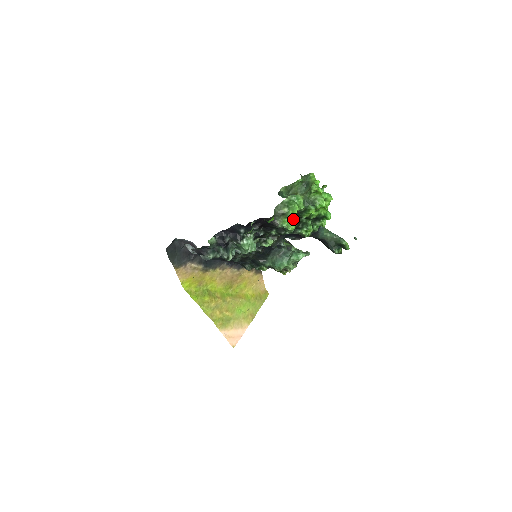
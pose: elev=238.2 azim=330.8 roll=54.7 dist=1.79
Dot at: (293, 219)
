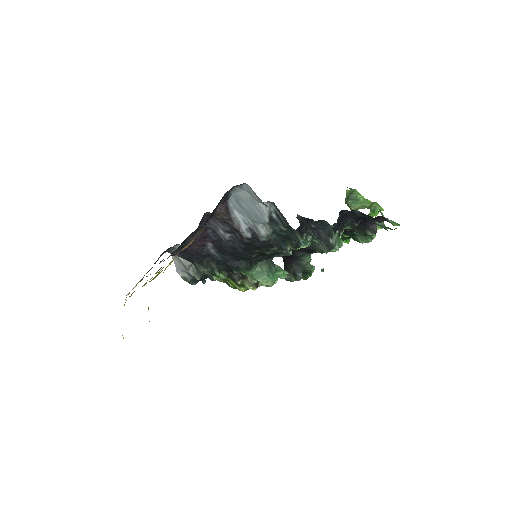
Dot at: occluded
